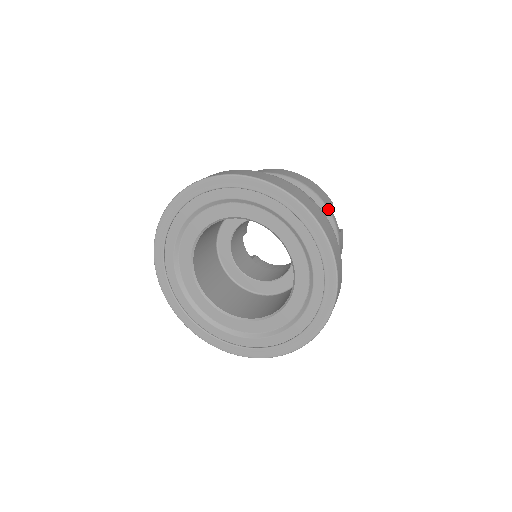
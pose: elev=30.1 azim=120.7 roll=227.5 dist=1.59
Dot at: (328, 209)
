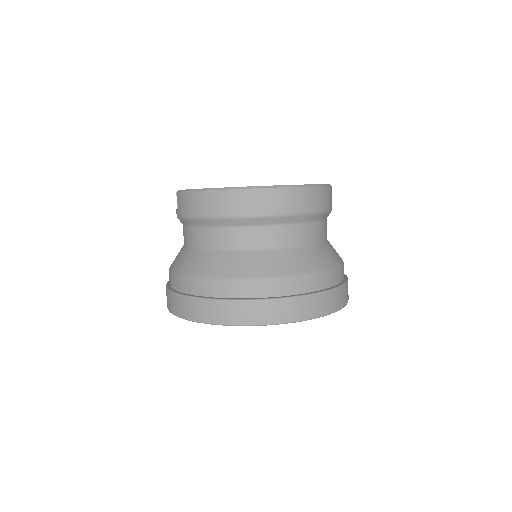
Dot at: occluded
